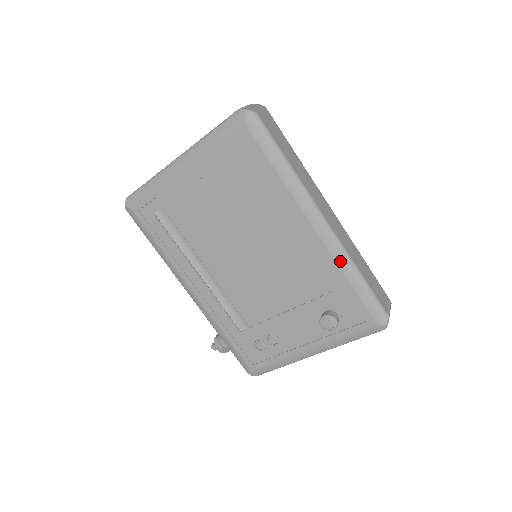
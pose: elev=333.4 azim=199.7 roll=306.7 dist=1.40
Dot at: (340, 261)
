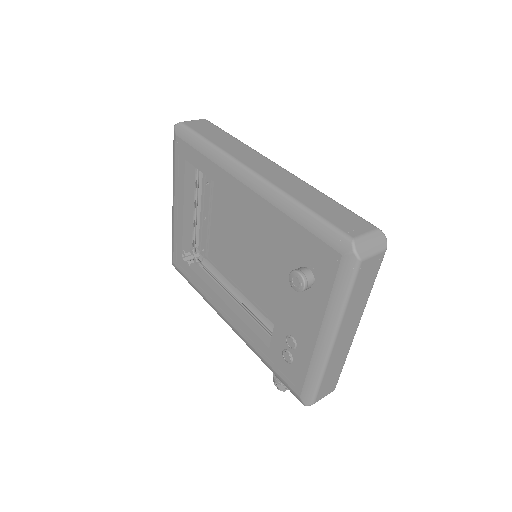
Dot at: (276, 202)
